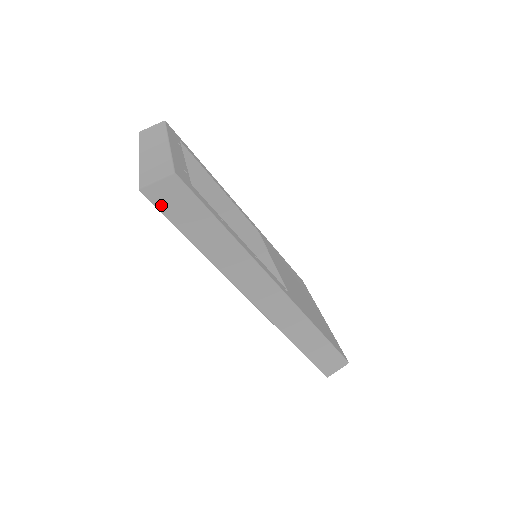
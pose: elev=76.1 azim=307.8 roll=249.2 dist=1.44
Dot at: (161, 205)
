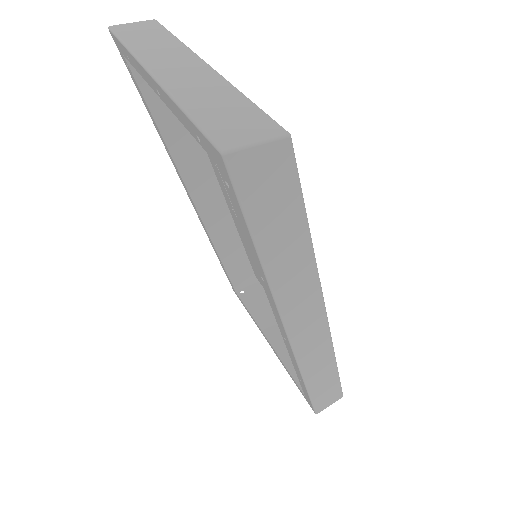
Dot at: (245, 188)
